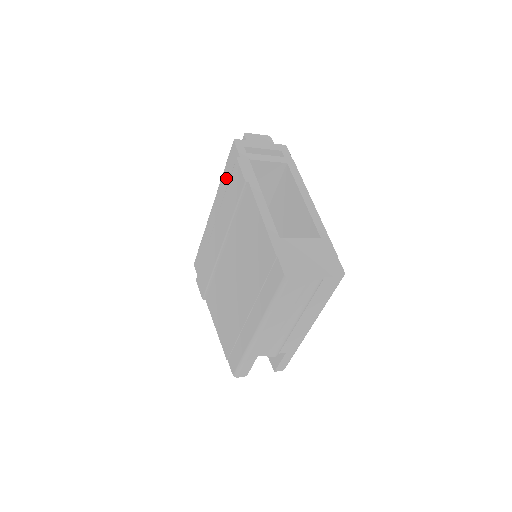
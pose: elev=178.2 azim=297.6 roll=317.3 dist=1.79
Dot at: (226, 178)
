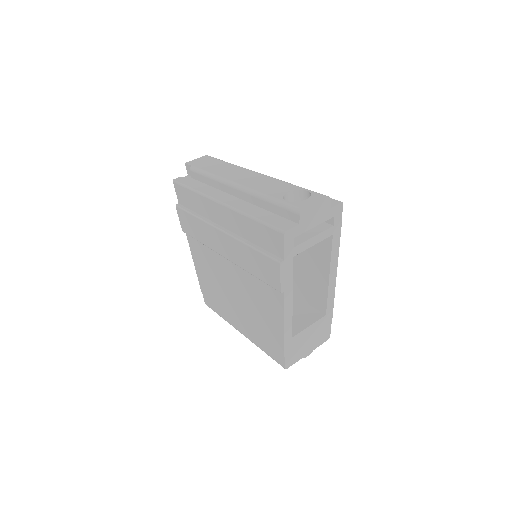
Dot at: (255, 231)
